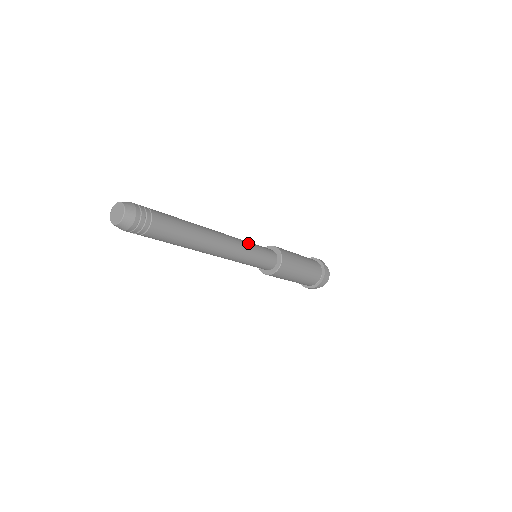
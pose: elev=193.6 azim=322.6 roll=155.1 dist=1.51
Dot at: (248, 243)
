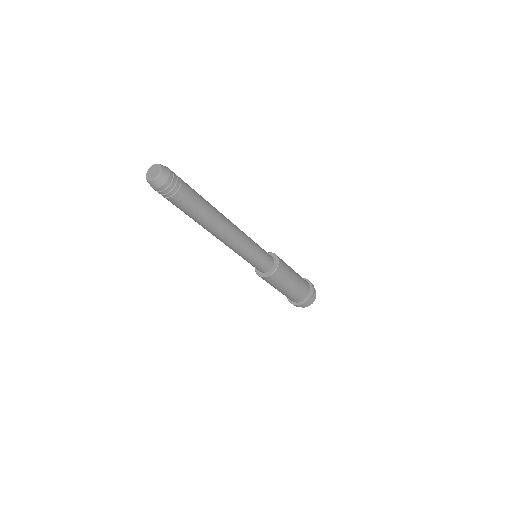
Dot at: (250, 238)
